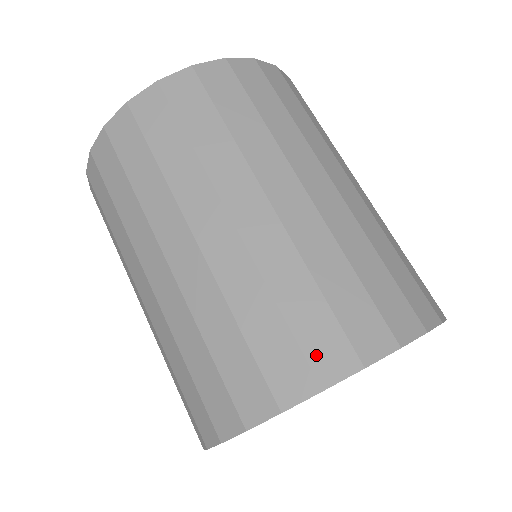
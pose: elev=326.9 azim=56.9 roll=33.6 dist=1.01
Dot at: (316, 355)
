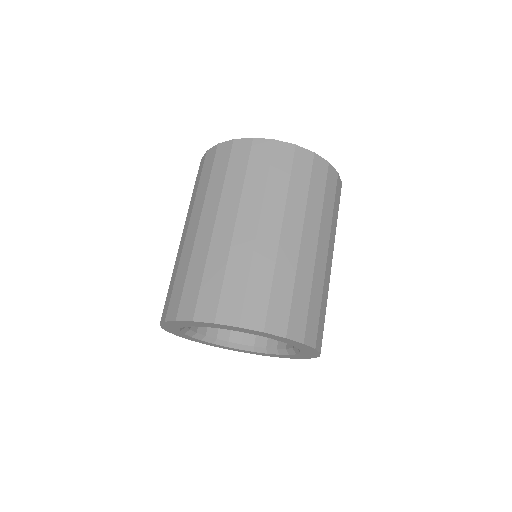
Dot at: (201, 305)
